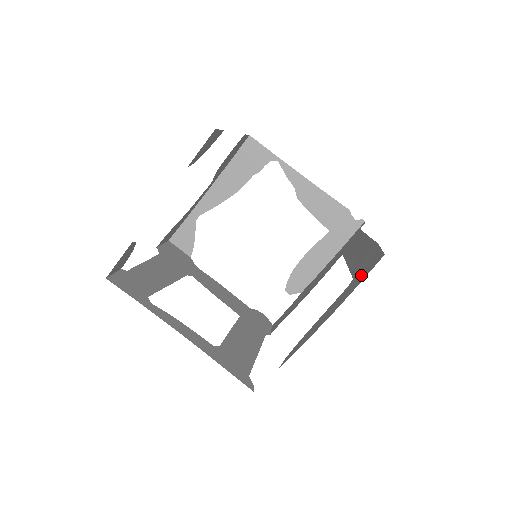
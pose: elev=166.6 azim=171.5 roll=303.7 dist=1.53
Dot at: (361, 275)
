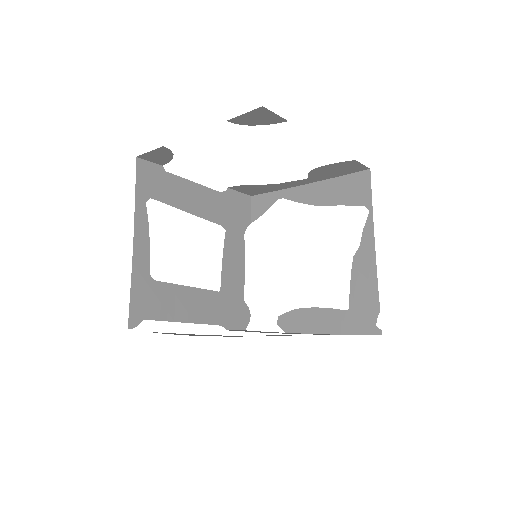
Dot at: occluded
